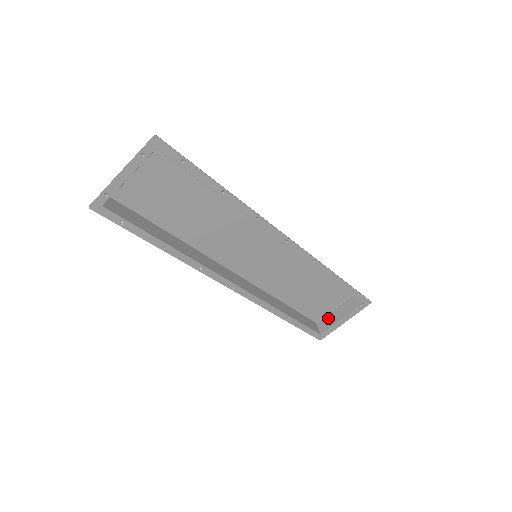
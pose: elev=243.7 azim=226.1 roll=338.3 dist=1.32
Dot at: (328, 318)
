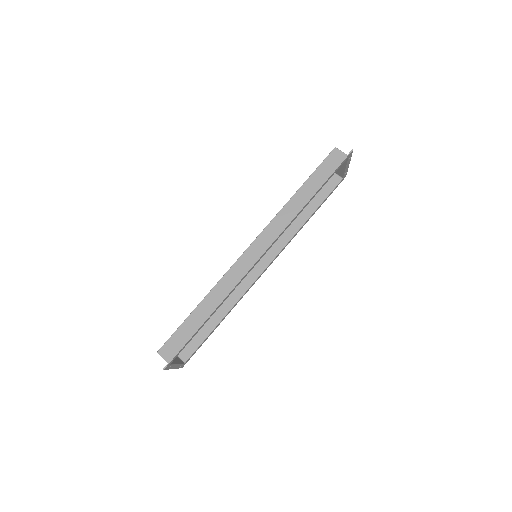
Dot at: occluded
